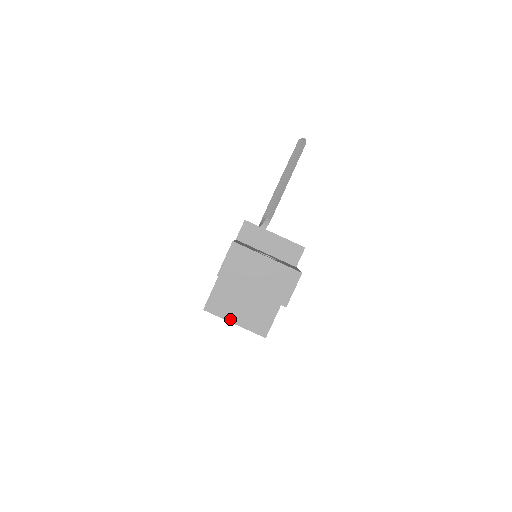
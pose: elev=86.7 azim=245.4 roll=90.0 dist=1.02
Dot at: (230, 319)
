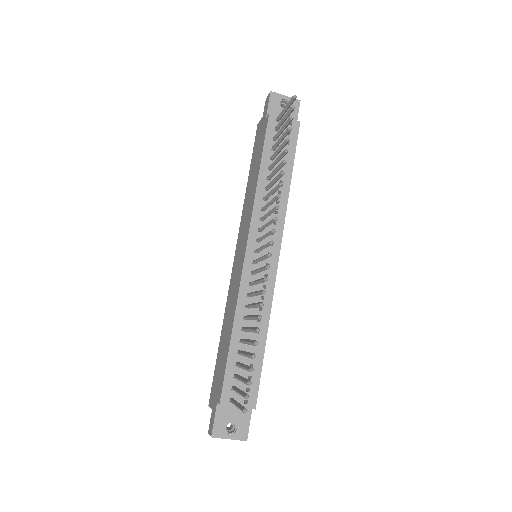
Dot at: occluded
